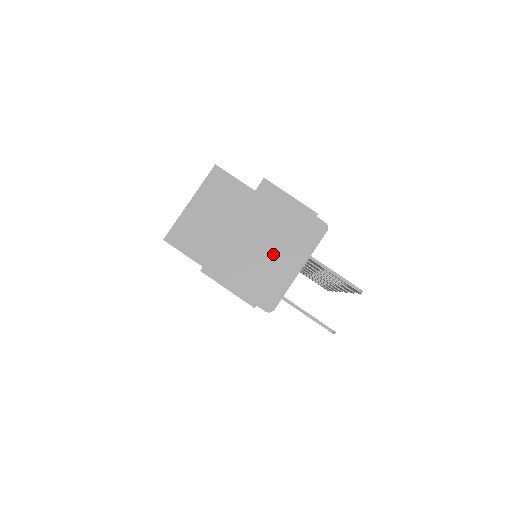
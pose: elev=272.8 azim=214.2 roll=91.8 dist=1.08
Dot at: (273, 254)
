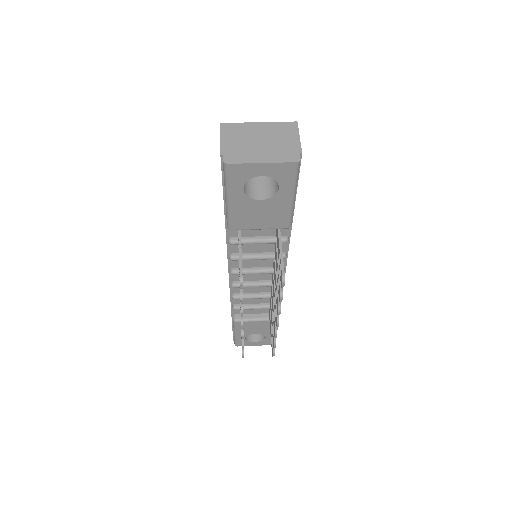
Dot at: (259, 147)
